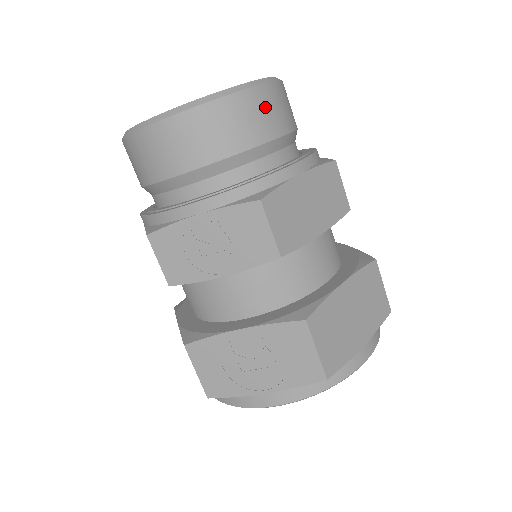
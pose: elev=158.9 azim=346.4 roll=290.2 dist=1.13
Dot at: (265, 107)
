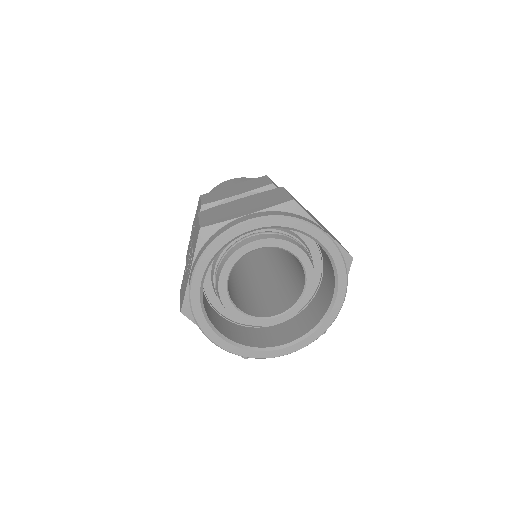
Dot at: (230, 183)
